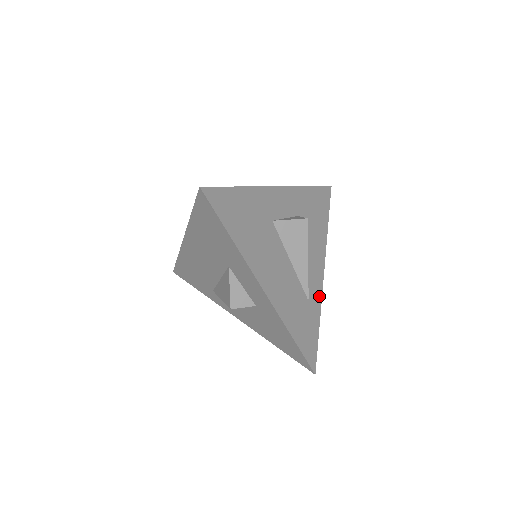
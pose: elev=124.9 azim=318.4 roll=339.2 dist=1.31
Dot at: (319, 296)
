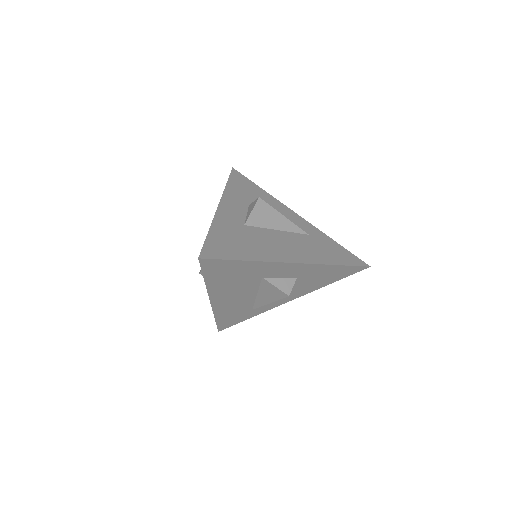
Dot at: (267, 309)
